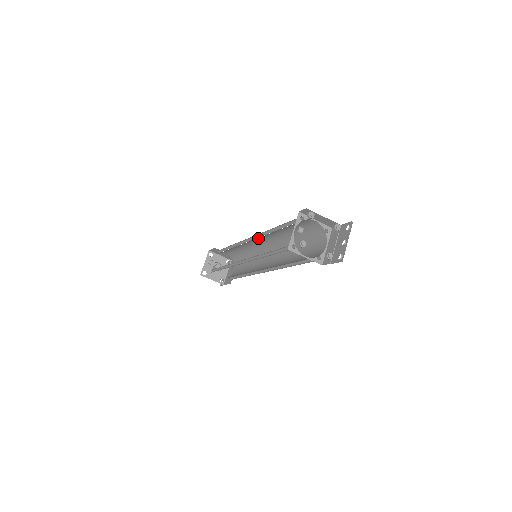
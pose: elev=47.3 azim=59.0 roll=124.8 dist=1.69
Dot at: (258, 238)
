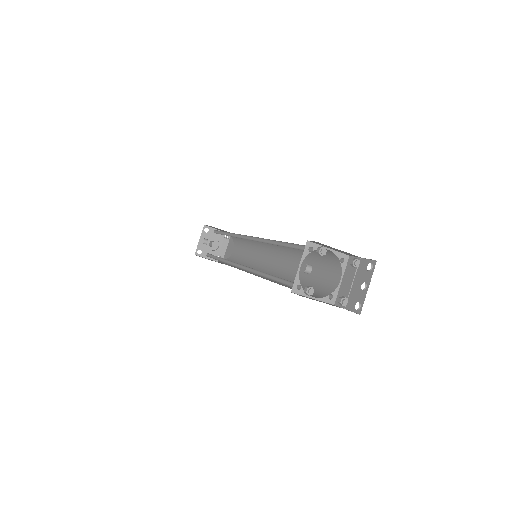
Dot at: occluded
